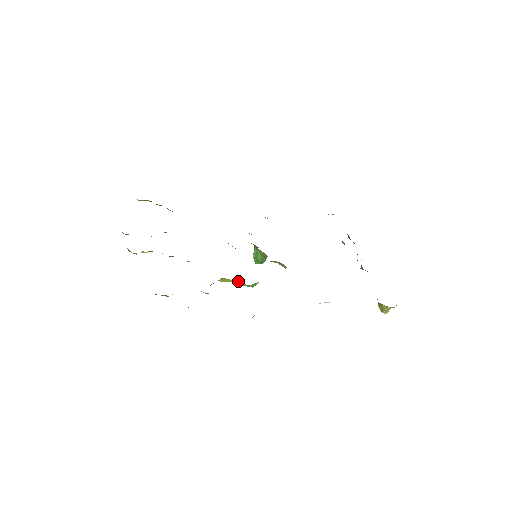
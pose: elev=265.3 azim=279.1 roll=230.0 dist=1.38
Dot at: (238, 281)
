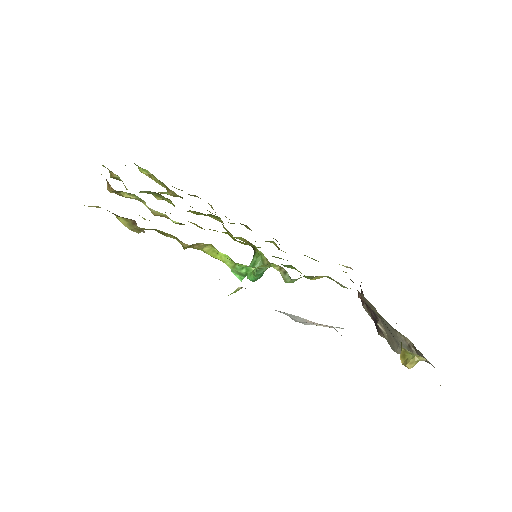
Dot at: (229, 258)
